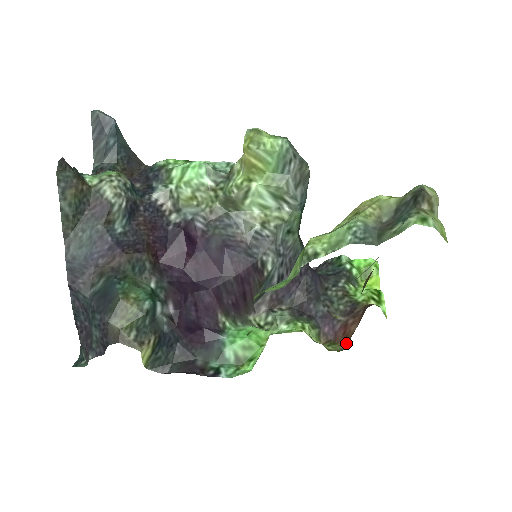
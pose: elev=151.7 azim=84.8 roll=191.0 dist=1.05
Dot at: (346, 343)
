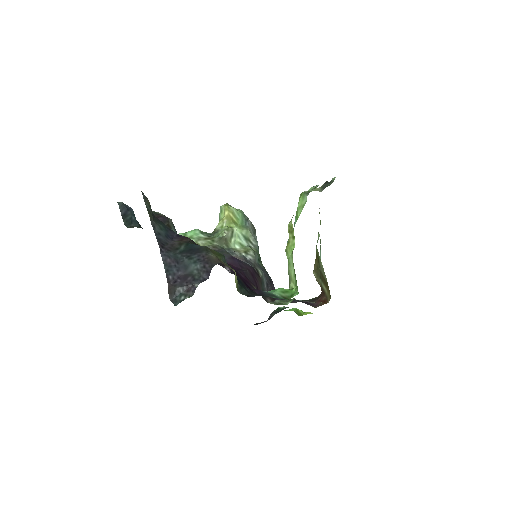
Dot at: (328, 301)
